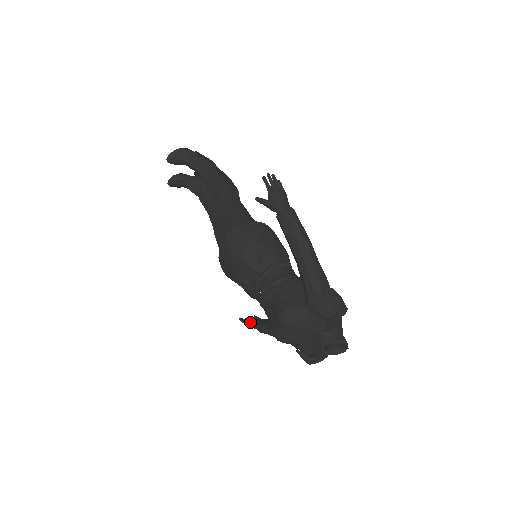
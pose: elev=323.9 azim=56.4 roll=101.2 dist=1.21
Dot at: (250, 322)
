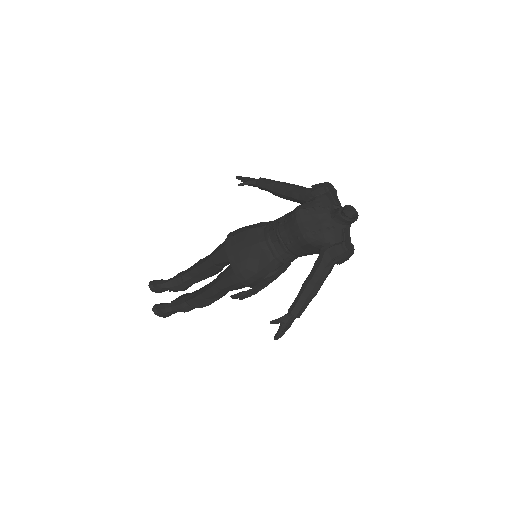
Dot at: (281, 317)
